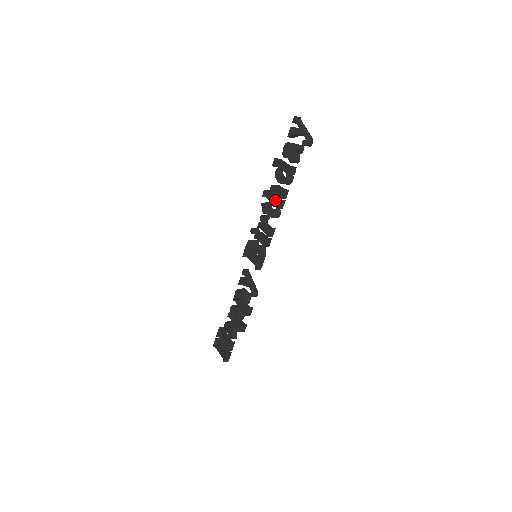
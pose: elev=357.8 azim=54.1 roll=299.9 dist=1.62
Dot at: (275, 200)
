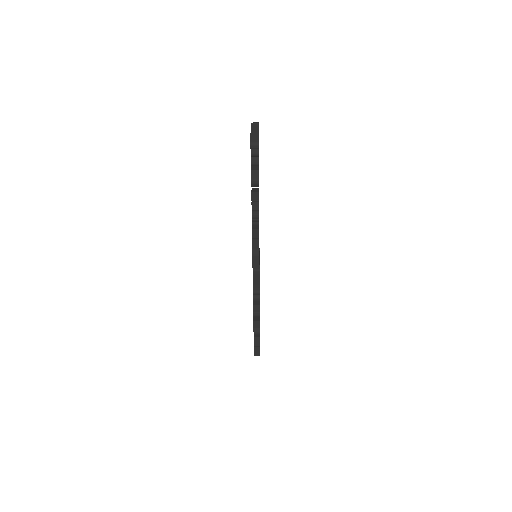
Dot at: occluded
